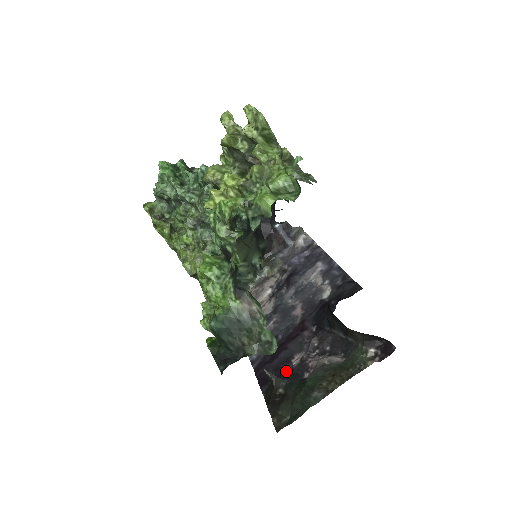
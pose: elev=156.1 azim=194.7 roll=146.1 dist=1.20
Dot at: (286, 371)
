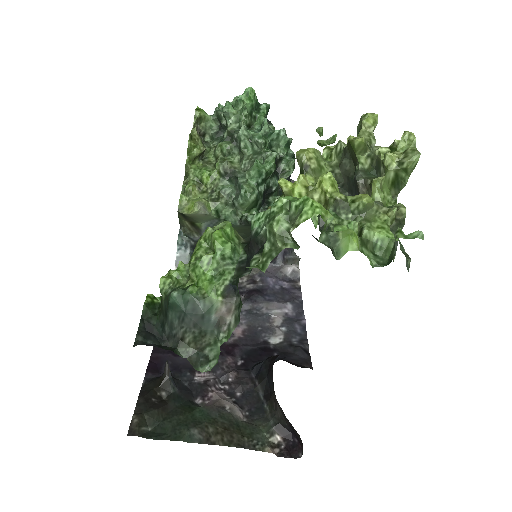
Dot at: (183, 378)
